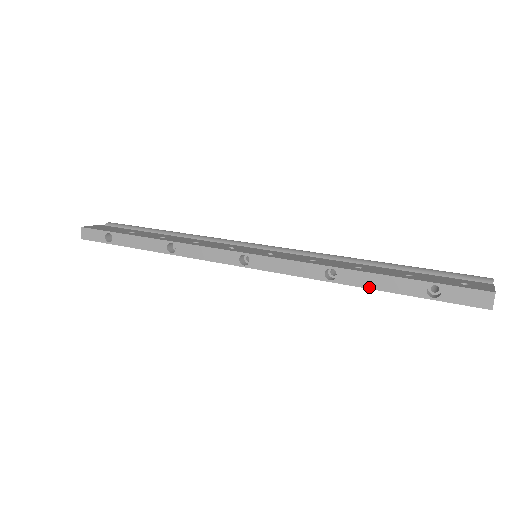
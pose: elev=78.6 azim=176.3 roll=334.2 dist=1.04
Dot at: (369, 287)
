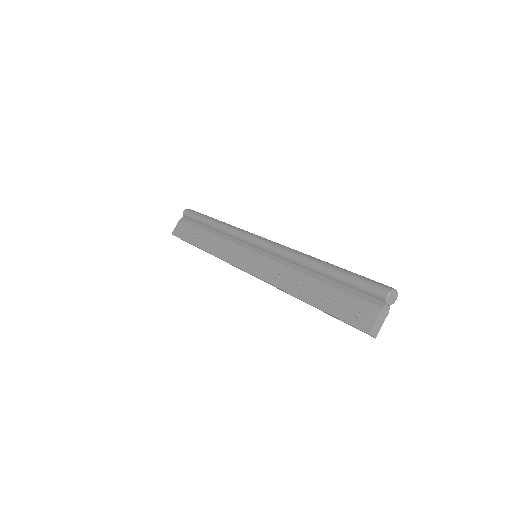
Dot at: occluded
